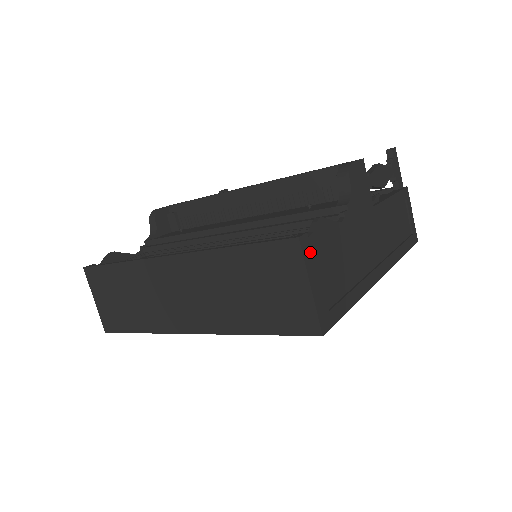
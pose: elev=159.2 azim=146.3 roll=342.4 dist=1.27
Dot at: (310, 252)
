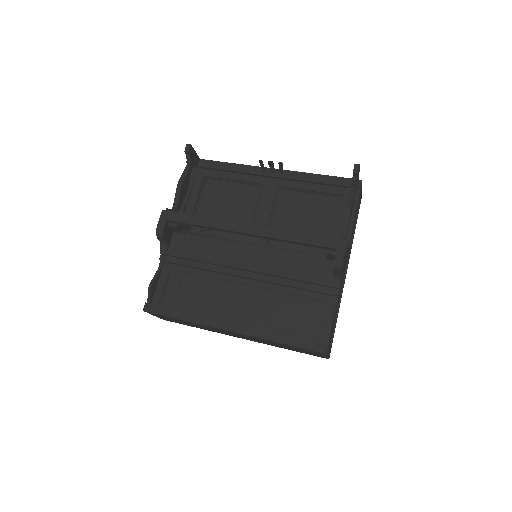
Dot at: (328, 347)
